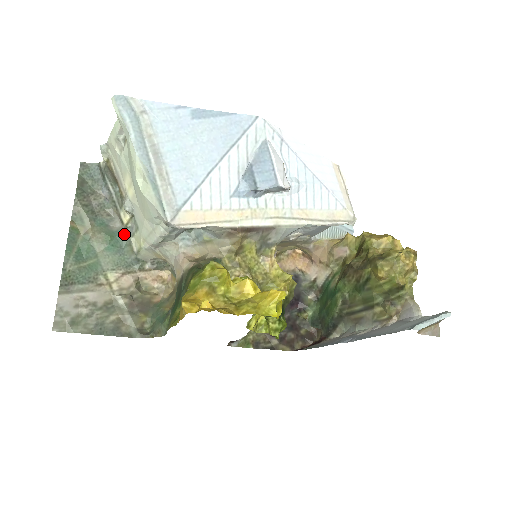
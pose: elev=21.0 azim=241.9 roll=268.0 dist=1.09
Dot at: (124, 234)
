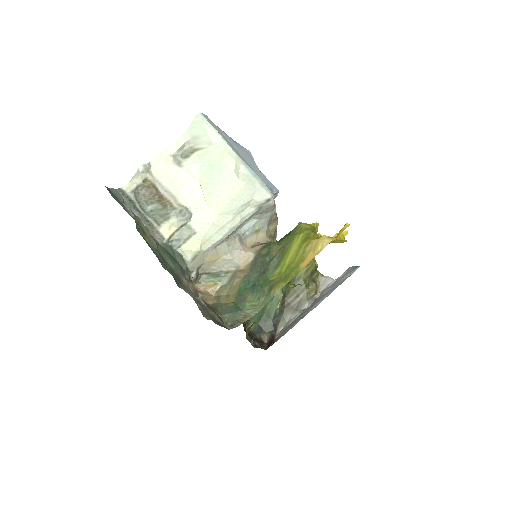
Dot at: (170, 247)
